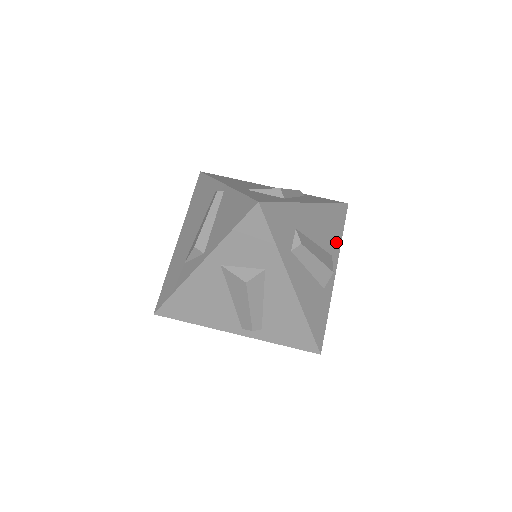
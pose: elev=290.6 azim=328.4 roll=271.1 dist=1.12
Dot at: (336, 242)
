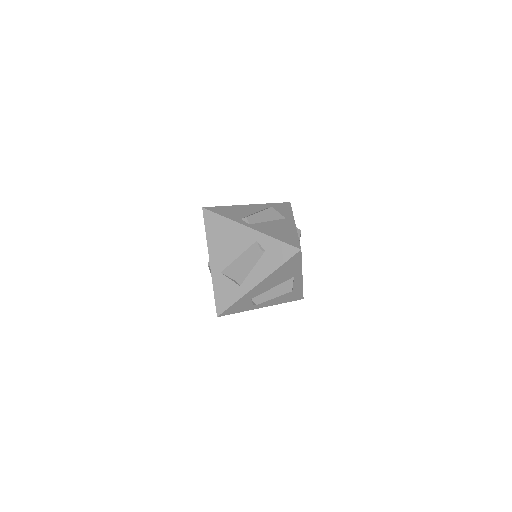
Dot at: (296, 270)
